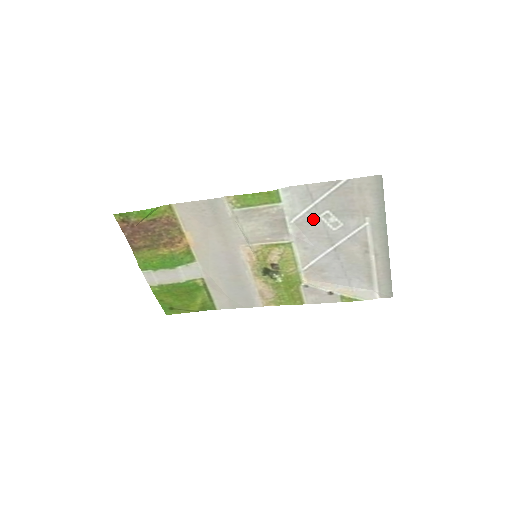
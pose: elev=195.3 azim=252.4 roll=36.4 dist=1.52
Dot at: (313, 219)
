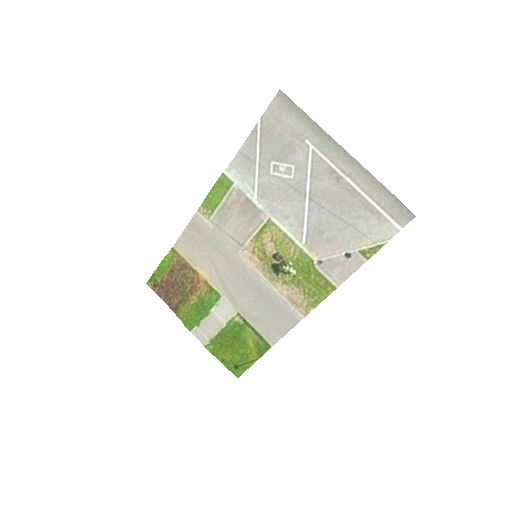
Dot at: (269, 181)
